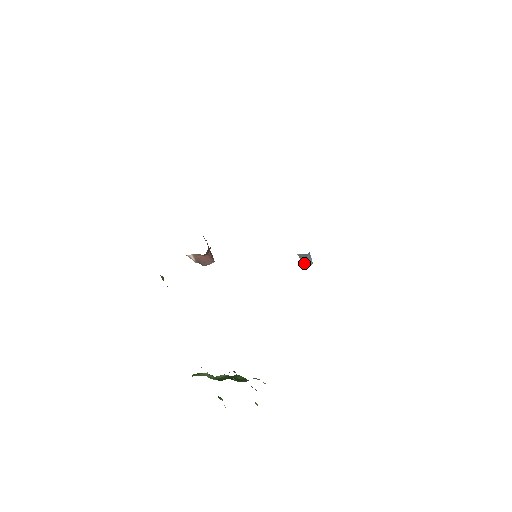
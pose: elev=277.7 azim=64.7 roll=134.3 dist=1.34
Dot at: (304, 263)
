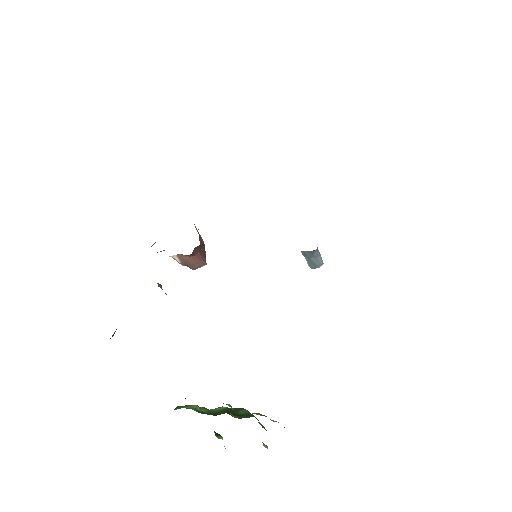
Dot at: (311, 263)
